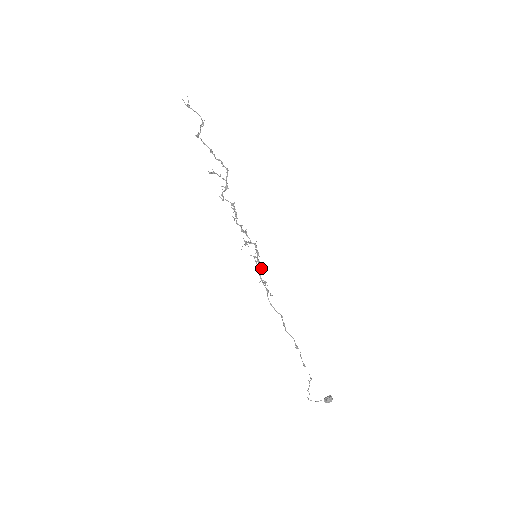
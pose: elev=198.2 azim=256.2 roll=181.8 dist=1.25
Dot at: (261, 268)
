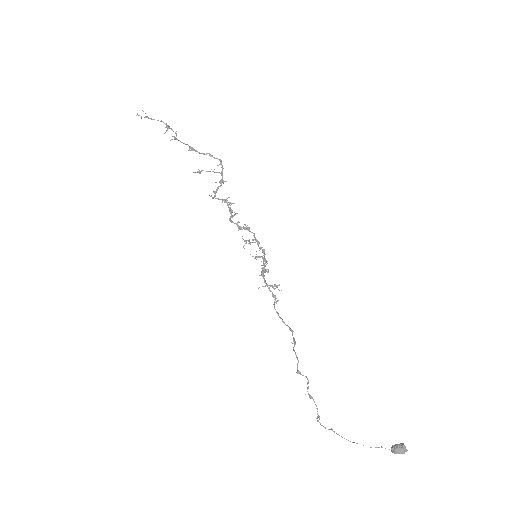
Dot at: (264, 270)
